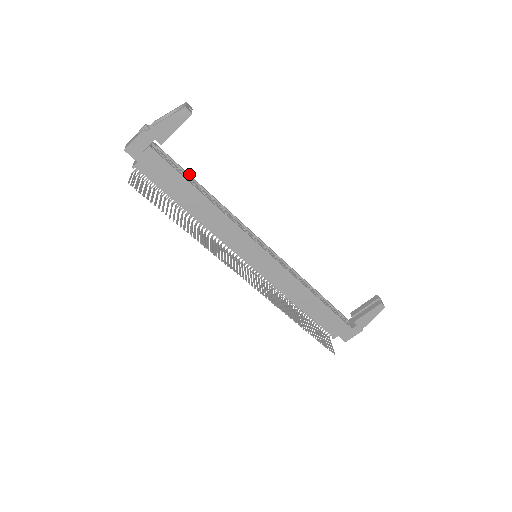
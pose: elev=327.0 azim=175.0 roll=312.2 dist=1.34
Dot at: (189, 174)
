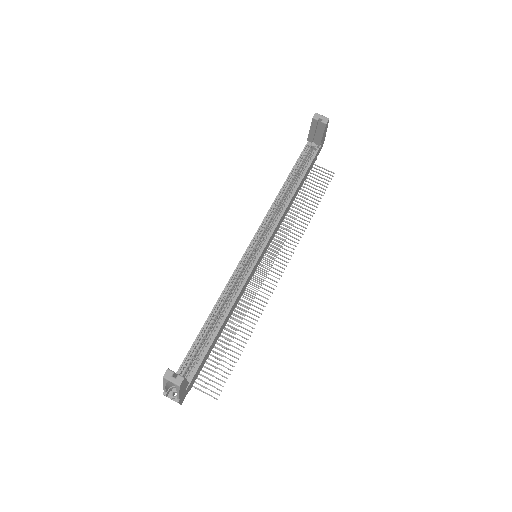
Dot at: (196, 338)
